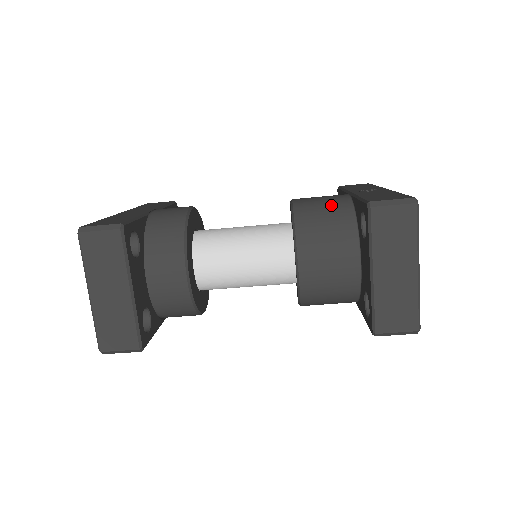
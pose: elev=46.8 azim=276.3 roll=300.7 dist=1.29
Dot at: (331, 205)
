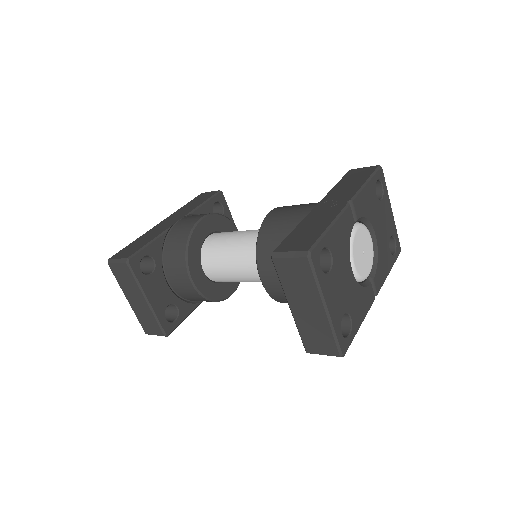
Dot at: (288, 225)
